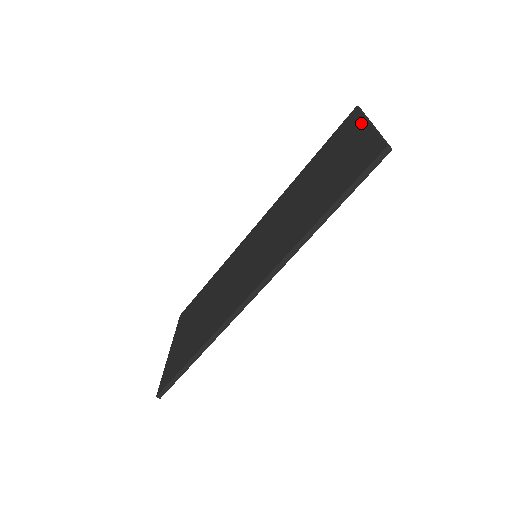
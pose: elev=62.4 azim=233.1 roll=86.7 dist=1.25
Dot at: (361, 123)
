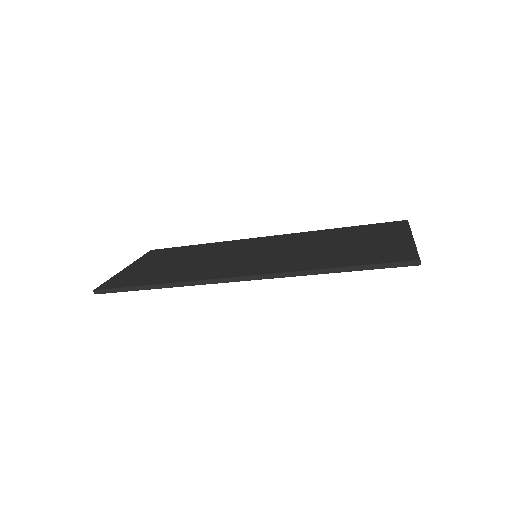
Dot at: (405, 233)
